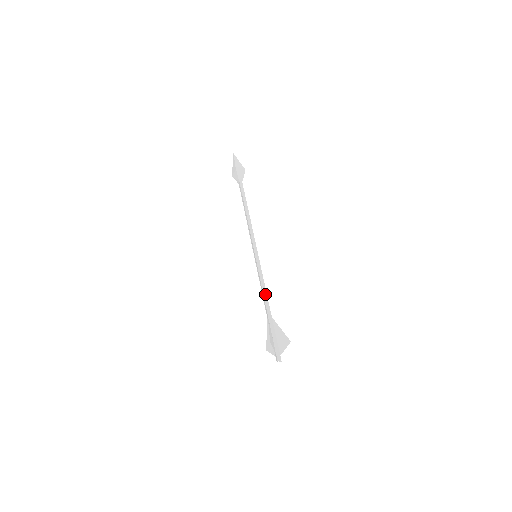
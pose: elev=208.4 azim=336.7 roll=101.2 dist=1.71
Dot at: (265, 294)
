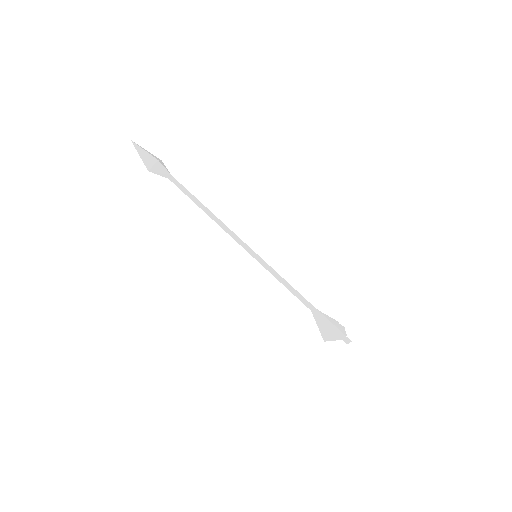
Dot at: occluded
